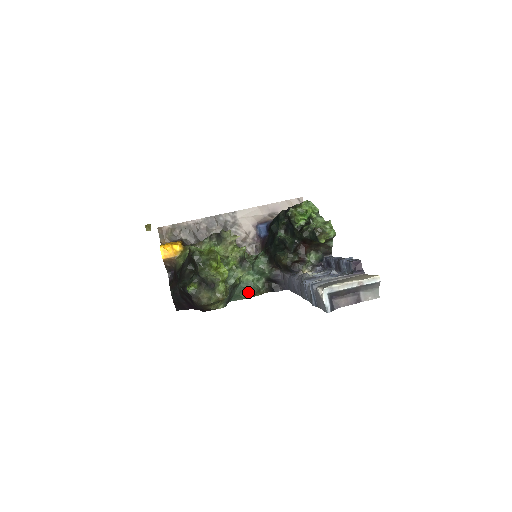
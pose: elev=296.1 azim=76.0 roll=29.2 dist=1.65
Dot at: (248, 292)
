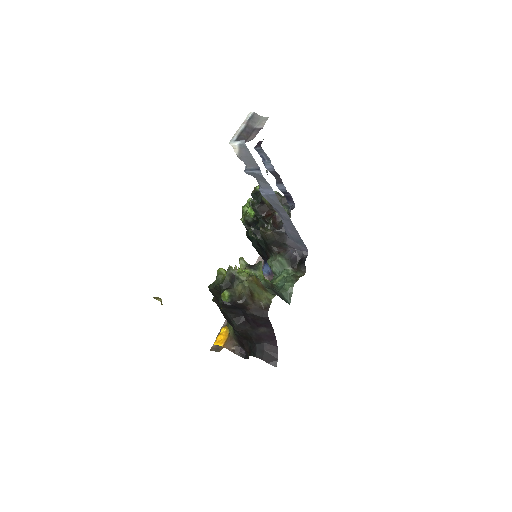
Dot at: (288, 282)
